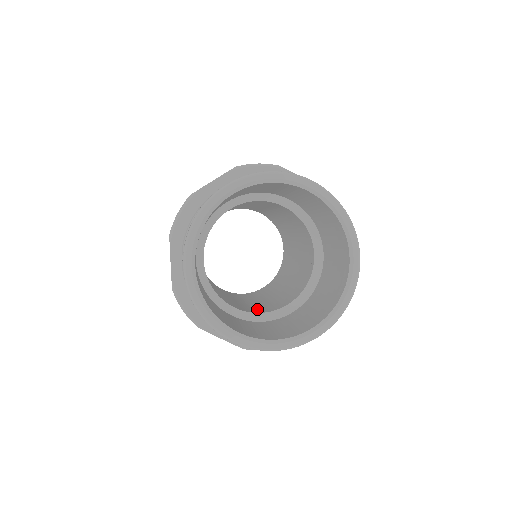
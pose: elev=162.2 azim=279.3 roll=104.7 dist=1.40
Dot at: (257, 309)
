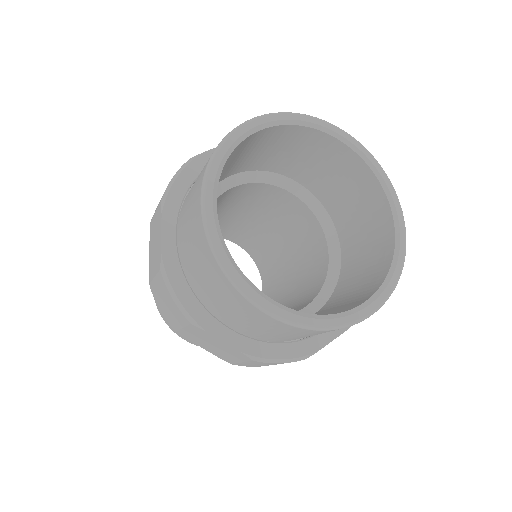
Dot at: occluded
